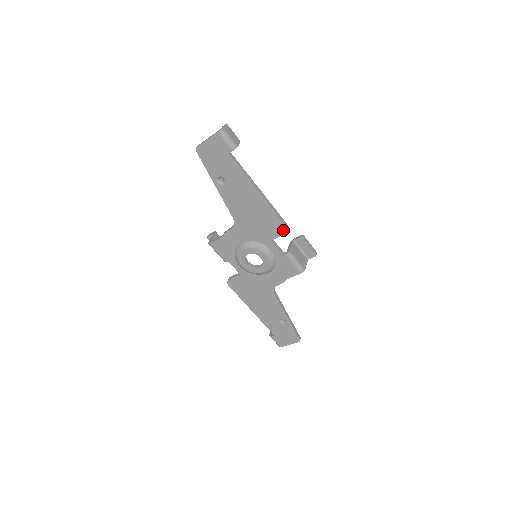
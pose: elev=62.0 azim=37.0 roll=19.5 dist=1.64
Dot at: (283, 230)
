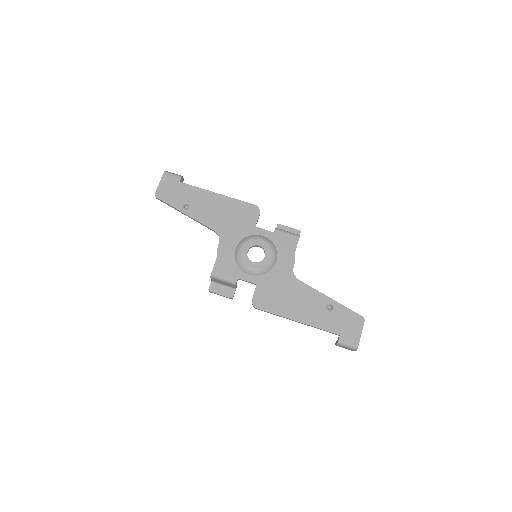
Dot at: (256, 210)
